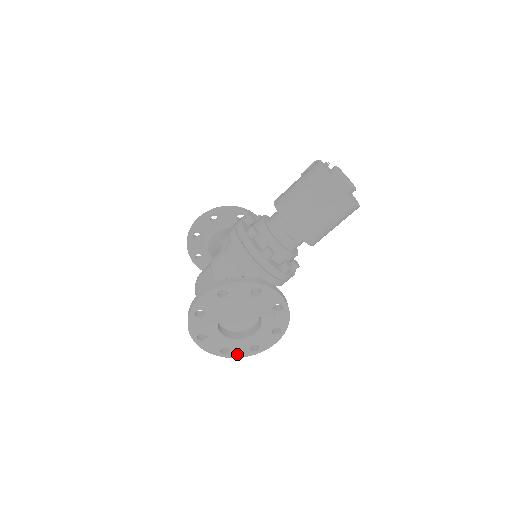
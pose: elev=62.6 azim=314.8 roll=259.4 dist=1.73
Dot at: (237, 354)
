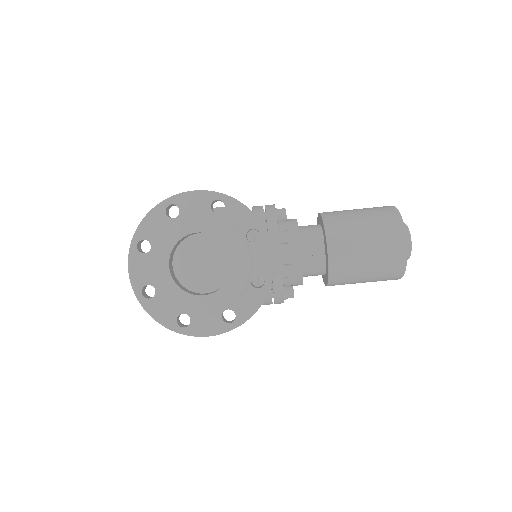
Dot at: (157, 311)
